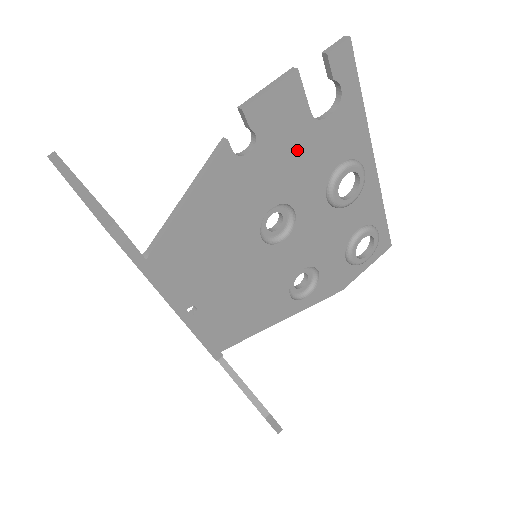
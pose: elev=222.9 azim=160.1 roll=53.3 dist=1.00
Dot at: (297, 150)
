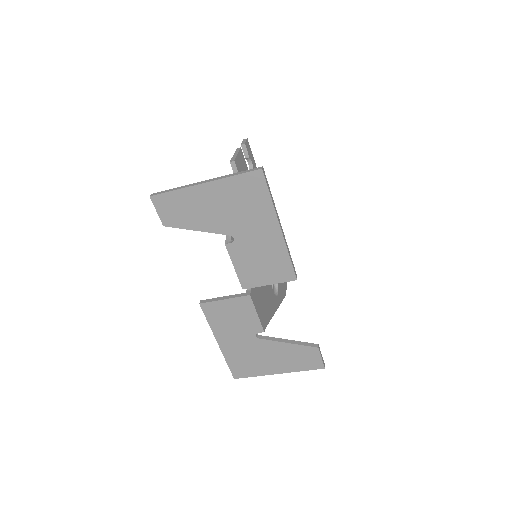
Dot at: occluded
